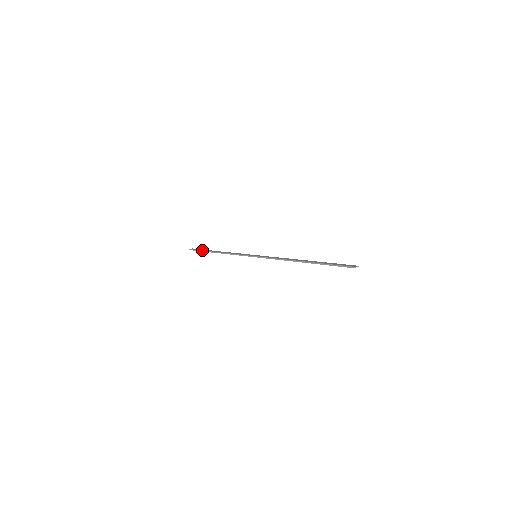
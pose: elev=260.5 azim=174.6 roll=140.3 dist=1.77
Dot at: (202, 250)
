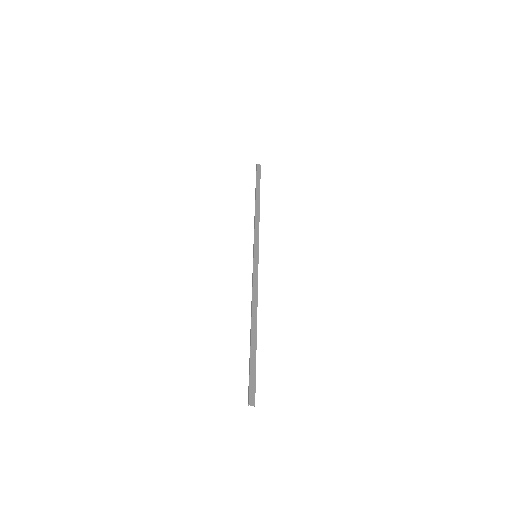
Dot at: (256, 181)
